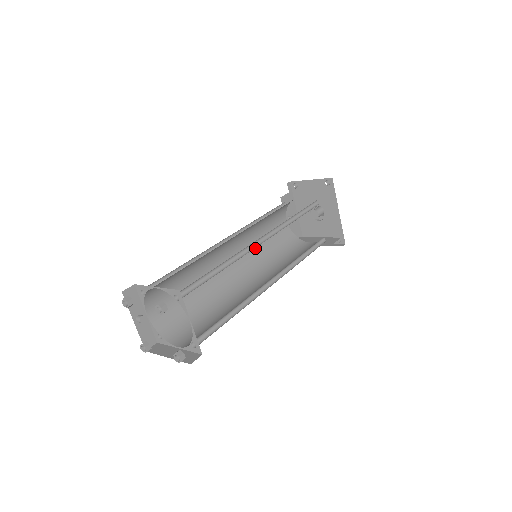
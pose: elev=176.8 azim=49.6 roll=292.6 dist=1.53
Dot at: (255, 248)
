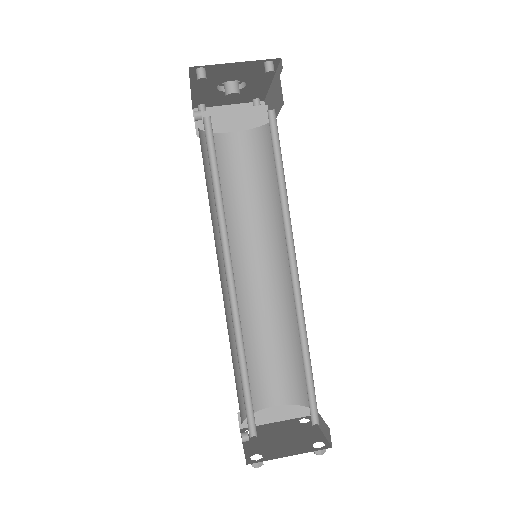
Dot at: (212, 219)
